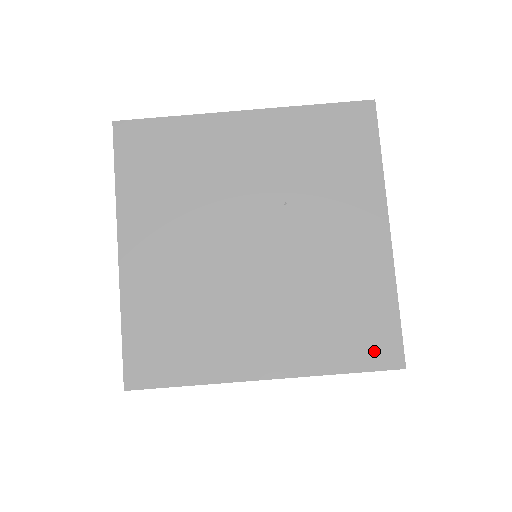
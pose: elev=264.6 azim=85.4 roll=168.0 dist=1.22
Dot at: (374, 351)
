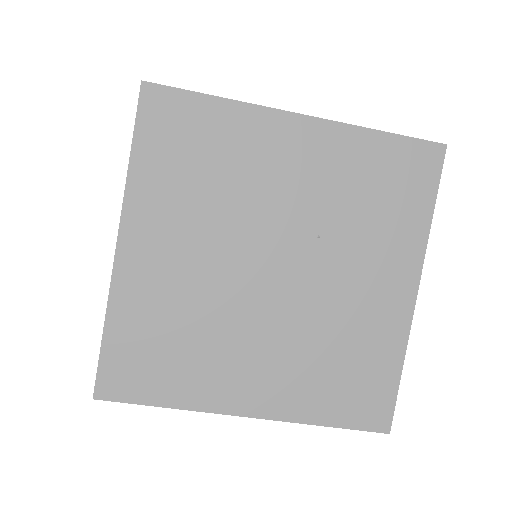
Dot at: (365, 411)
